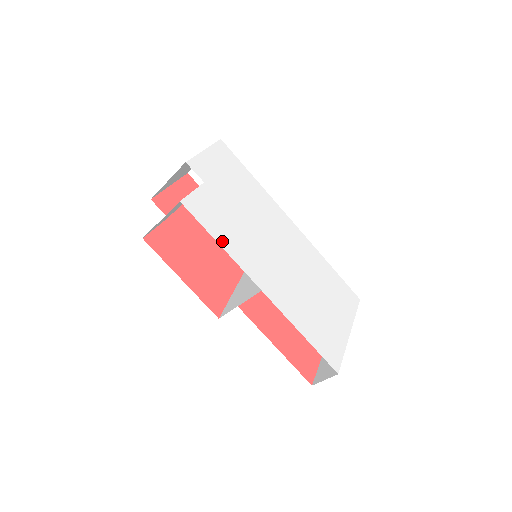
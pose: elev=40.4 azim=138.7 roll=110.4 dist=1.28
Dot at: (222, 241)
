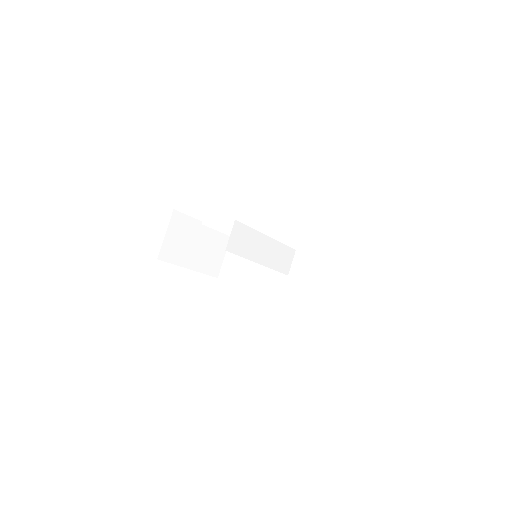
Dot at: occluded
